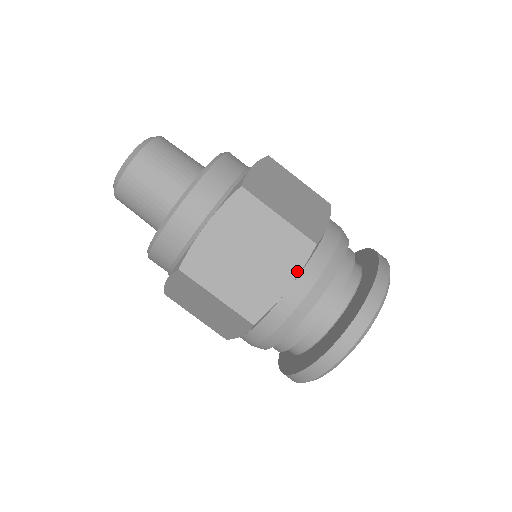
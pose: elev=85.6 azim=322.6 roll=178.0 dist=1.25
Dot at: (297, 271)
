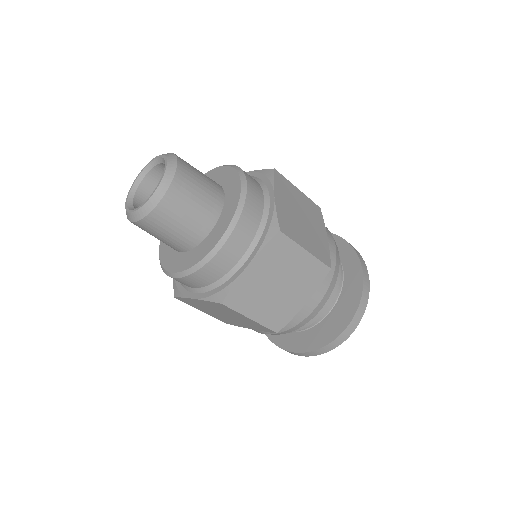
Dot at: (314, 290)
